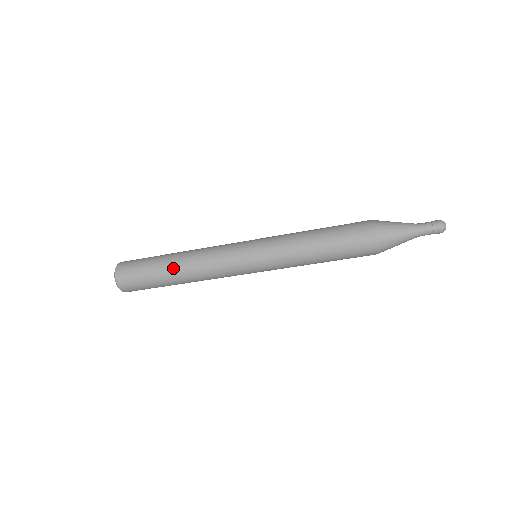
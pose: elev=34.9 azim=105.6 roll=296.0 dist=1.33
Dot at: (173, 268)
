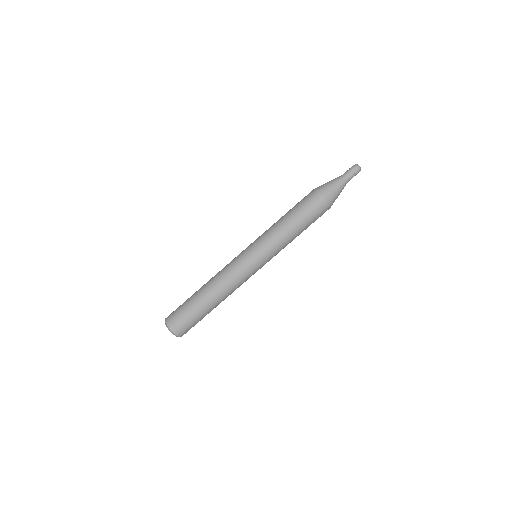
Dot at: (201, 288)
